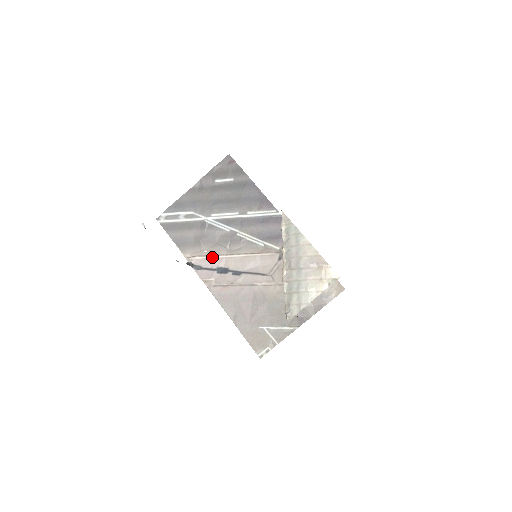
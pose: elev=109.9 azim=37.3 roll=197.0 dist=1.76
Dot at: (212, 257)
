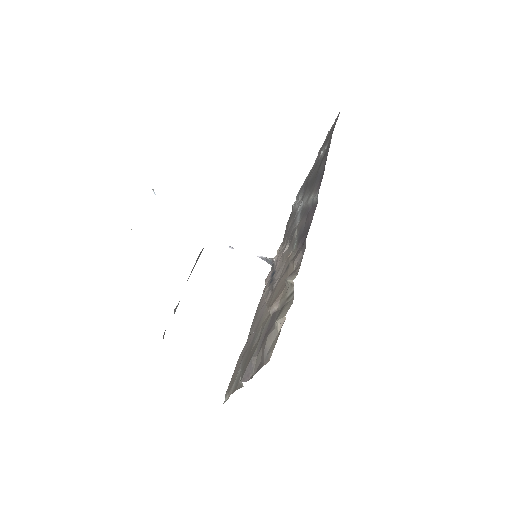
Dot at: (280, 256)
